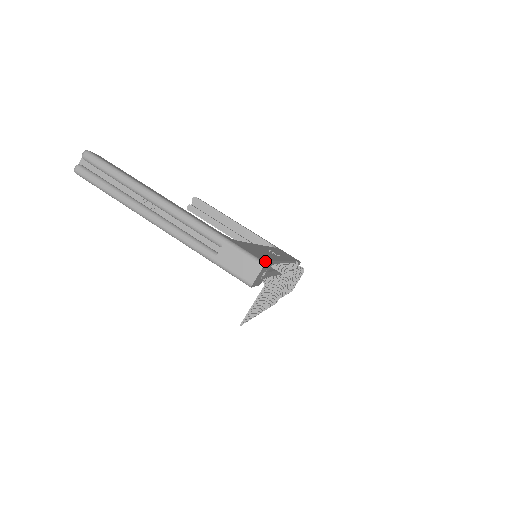
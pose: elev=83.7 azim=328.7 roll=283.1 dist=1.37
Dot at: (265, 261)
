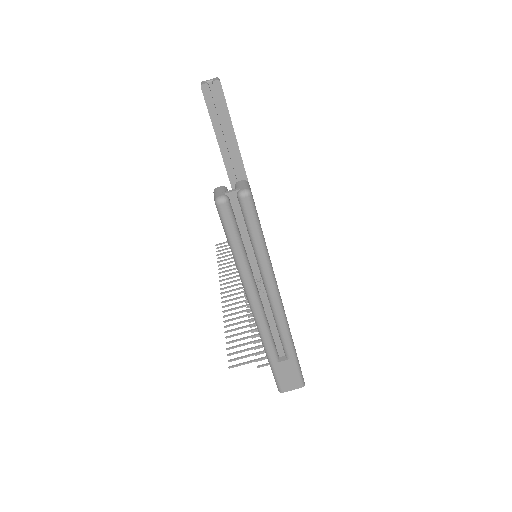
Dot at: occluded
